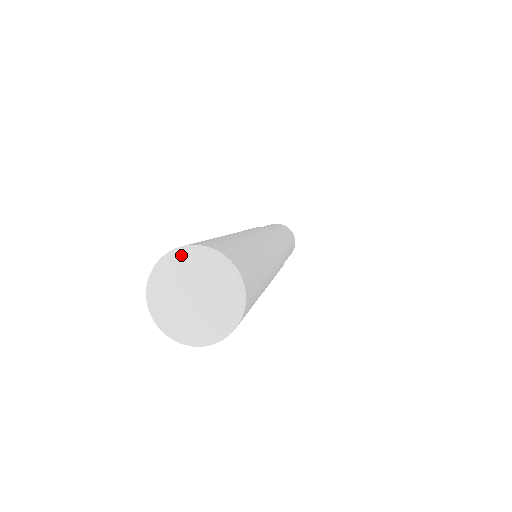
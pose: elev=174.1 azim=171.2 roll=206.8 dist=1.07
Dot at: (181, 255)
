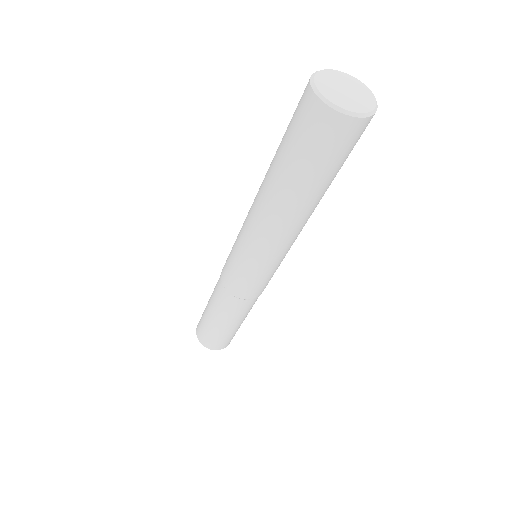
Dot at: (356, 79)
